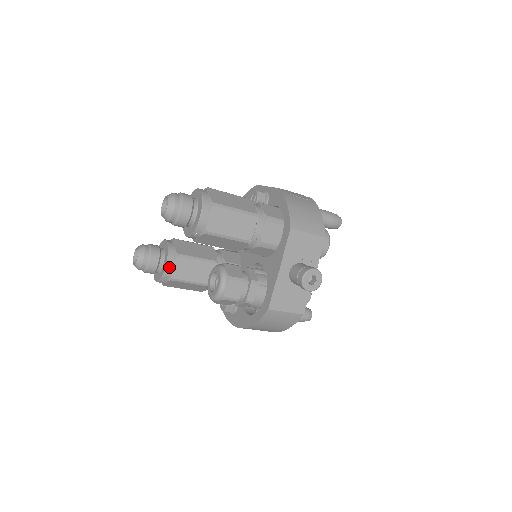
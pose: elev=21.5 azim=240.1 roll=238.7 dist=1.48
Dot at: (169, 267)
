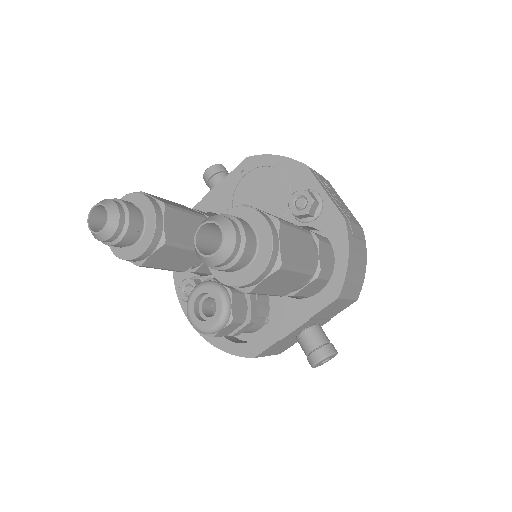
Dot at: (146, 254)
